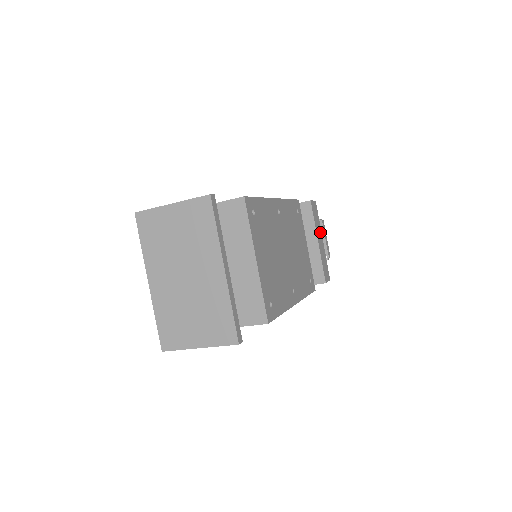
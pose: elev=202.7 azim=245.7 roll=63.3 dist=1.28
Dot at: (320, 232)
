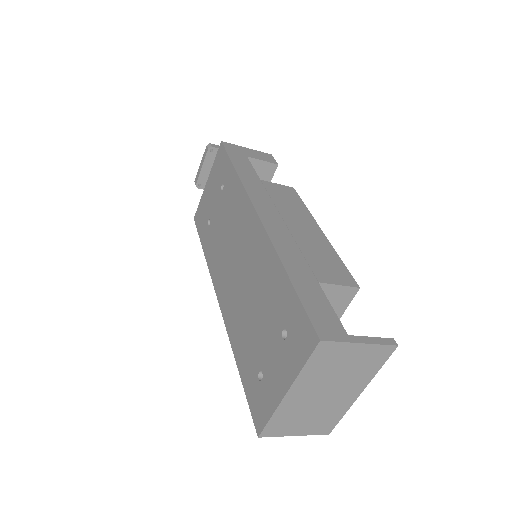
Dot at: occluded
